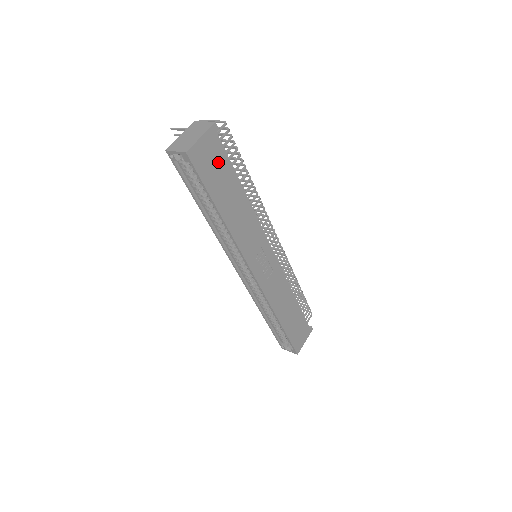
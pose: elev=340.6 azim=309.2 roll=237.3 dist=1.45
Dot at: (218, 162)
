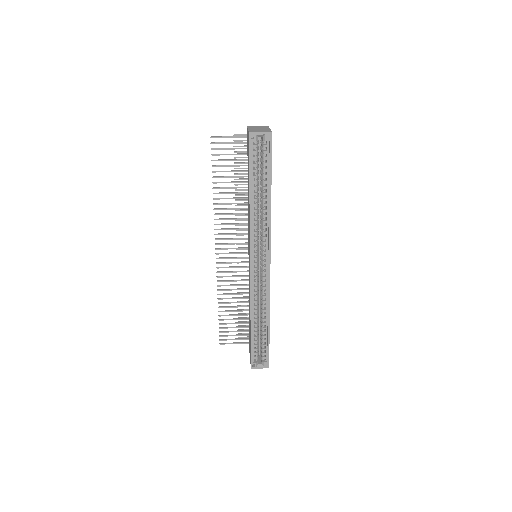
Dot at: occluded
